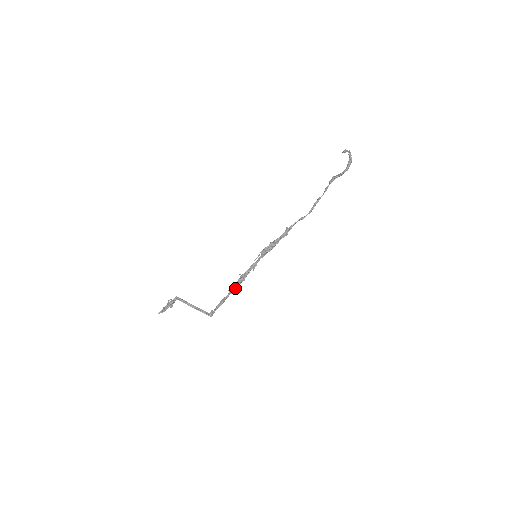
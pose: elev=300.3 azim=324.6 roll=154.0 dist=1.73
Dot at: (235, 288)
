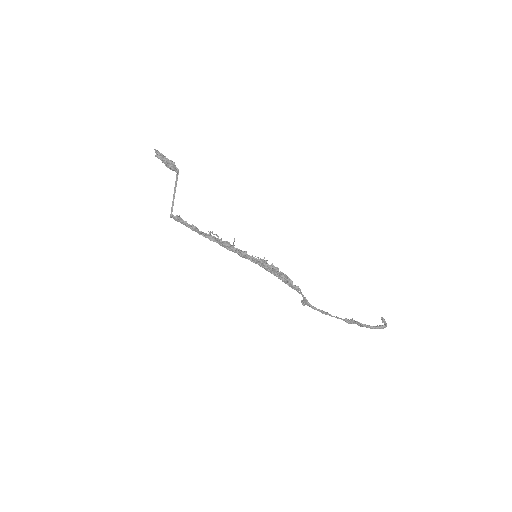
Dot at: (217, 238)
